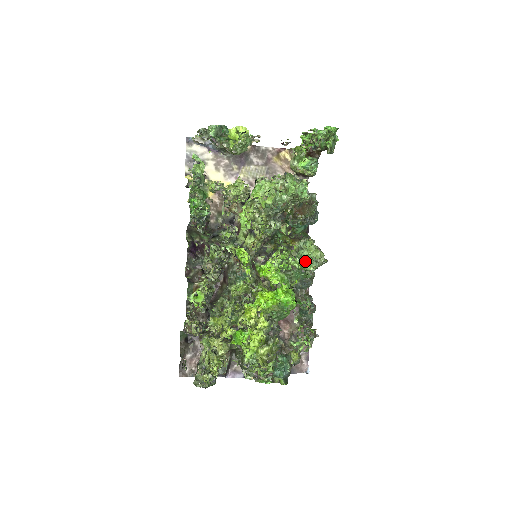
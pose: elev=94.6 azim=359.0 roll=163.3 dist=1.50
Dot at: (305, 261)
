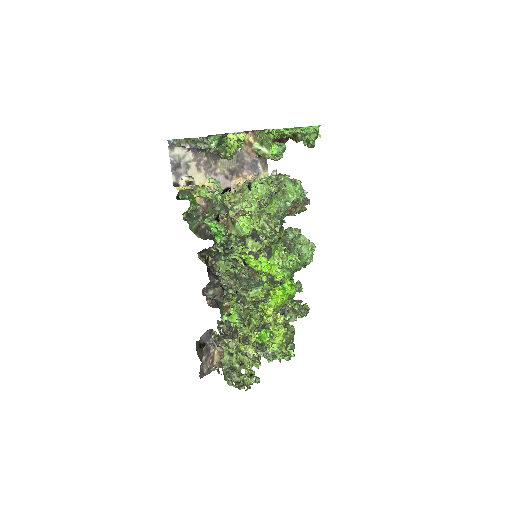
Dot at: (307, 257)
